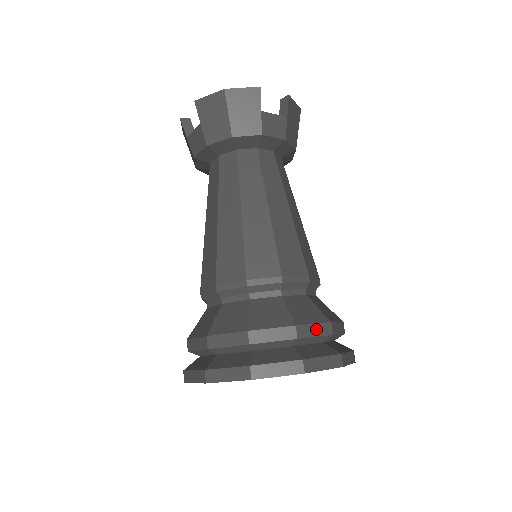
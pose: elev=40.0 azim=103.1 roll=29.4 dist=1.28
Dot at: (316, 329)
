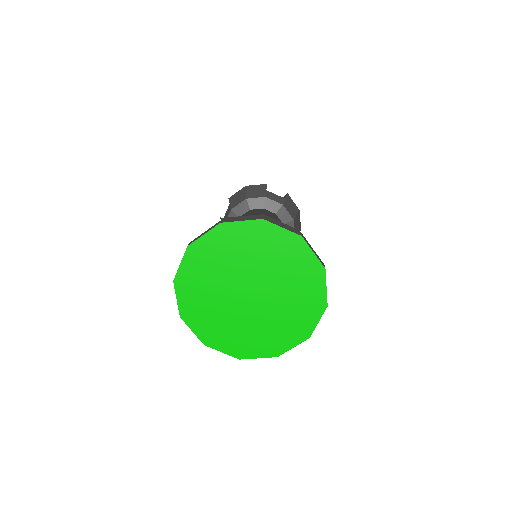
Dot at: (281, 223)
